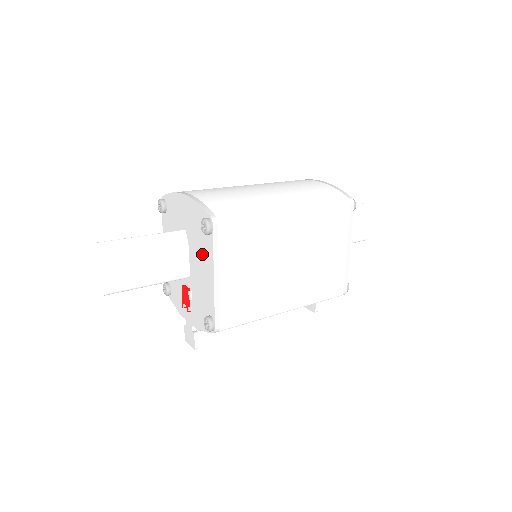
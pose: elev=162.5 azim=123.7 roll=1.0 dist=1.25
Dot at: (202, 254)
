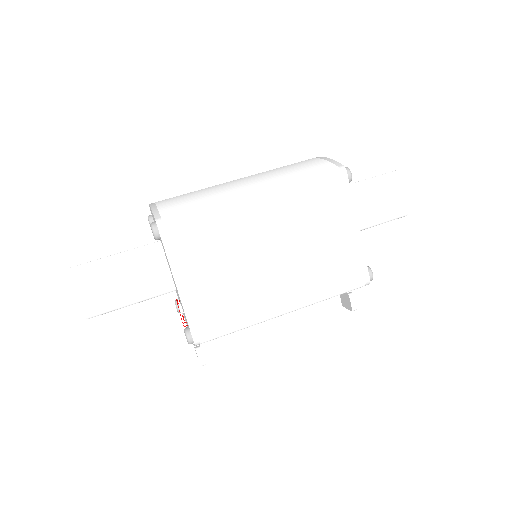
Dot at: occluded
